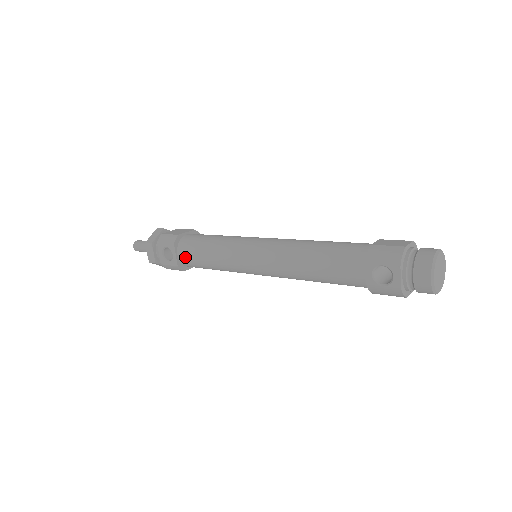
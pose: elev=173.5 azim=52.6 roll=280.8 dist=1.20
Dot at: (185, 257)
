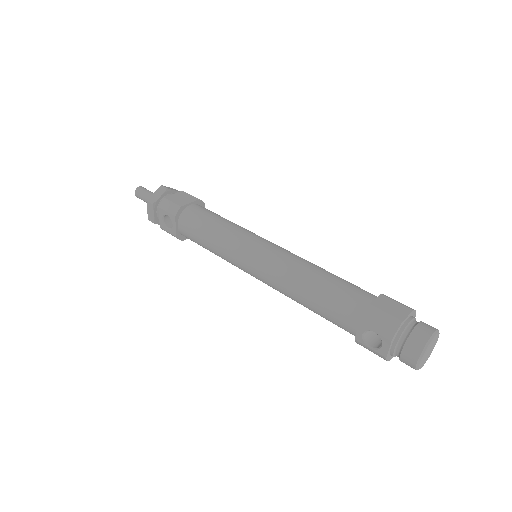
Dot at: (185, 232)
